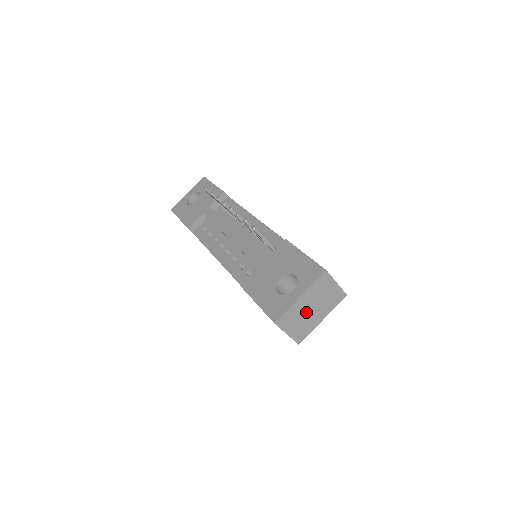
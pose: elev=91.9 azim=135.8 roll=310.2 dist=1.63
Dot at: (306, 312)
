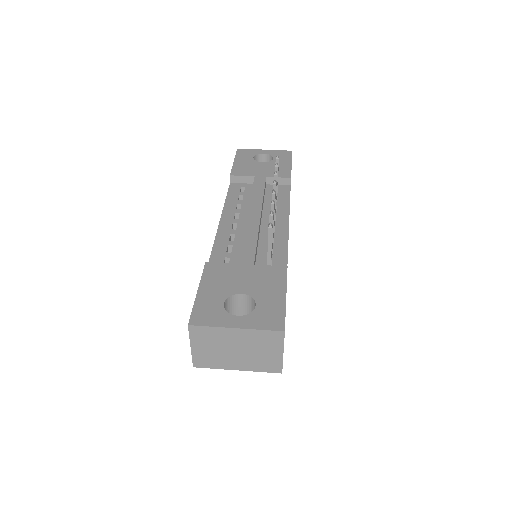
Dot at: (228, 347)
